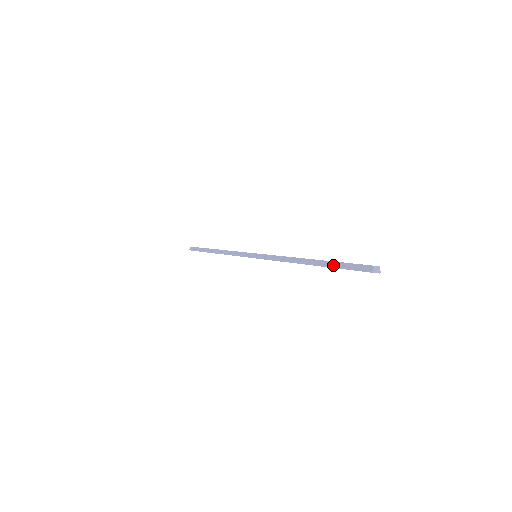
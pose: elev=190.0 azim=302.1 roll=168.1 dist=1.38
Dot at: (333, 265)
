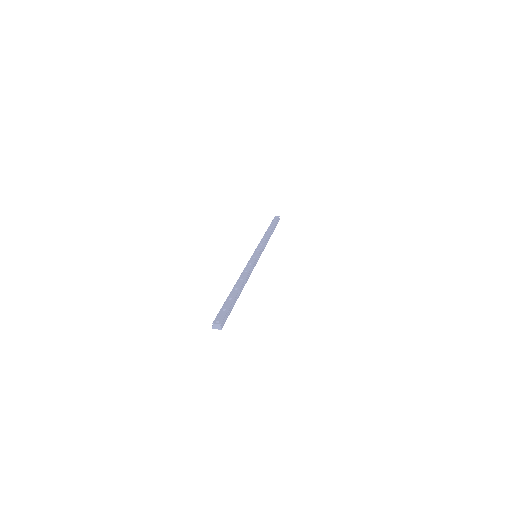
Dot at: (225, 303)
